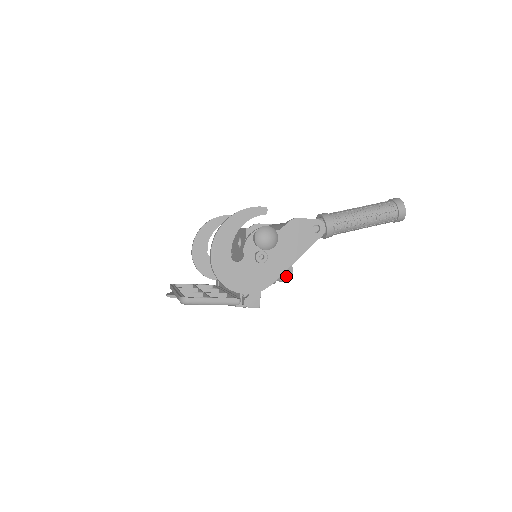
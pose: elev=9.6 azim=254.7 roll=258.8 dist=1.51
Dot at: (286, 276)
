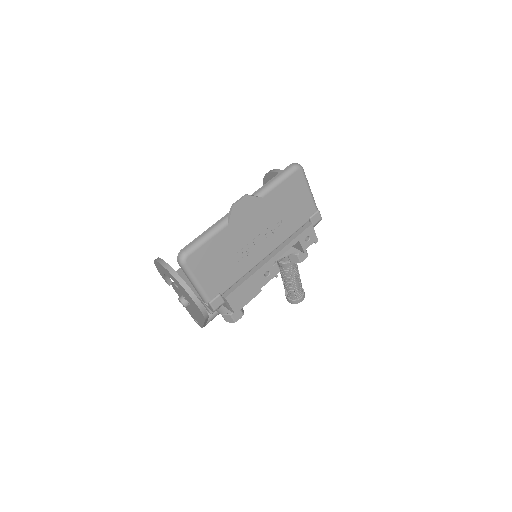
Dot at: occluded
